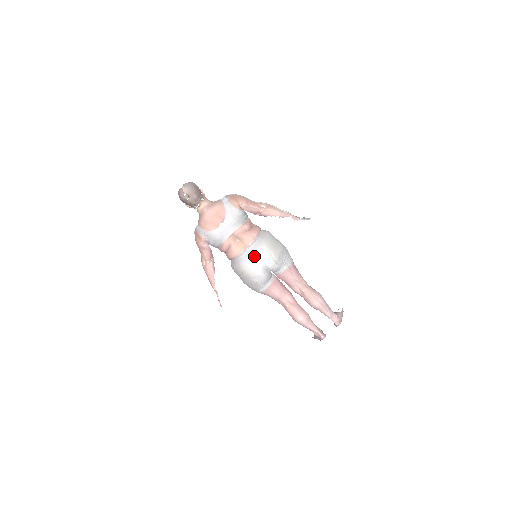
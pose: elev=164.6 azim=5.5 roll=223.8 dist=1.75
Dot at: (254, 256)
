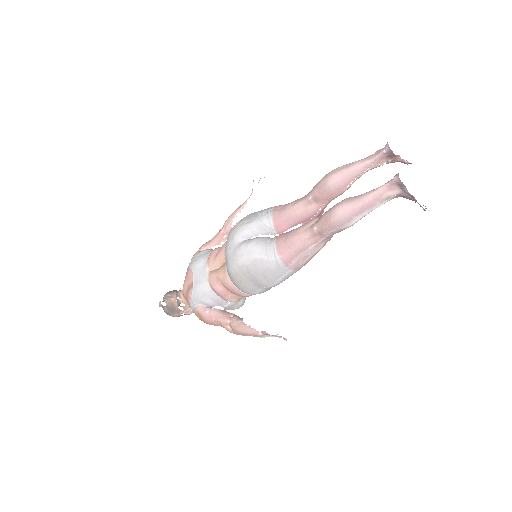
Dot at: (227, 250)
